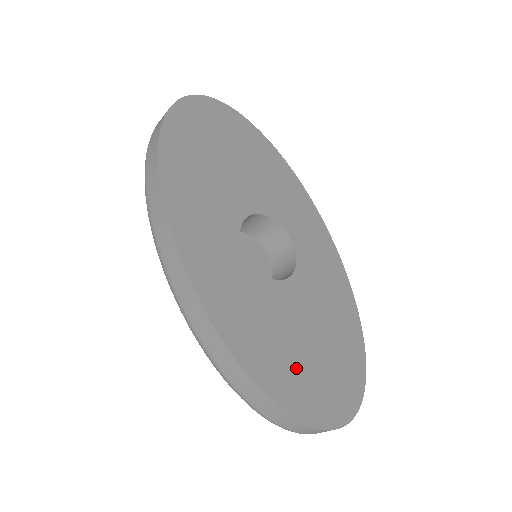
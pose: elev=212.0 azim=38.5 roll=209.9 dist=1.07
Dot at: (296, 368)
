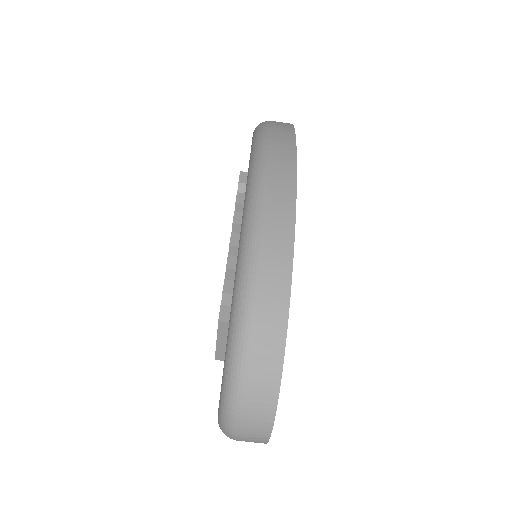
Dot at: occluded
